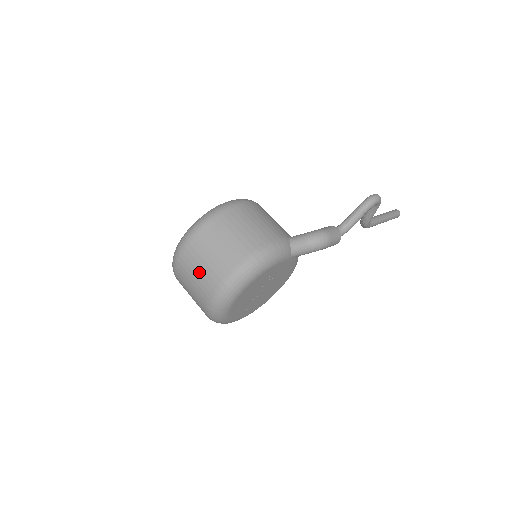
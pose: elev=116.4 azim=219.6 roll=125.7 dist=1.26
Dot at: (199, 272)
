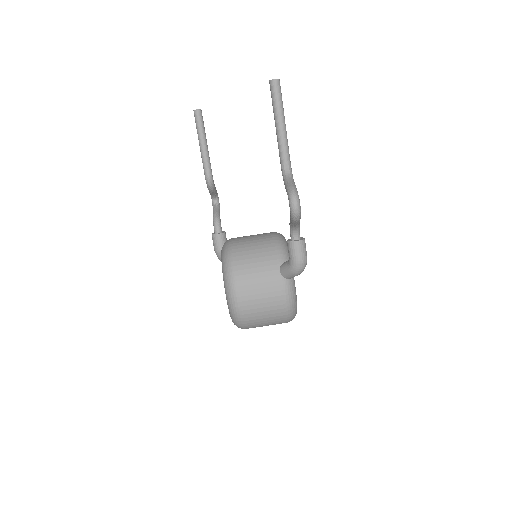
Dot at: occluded
